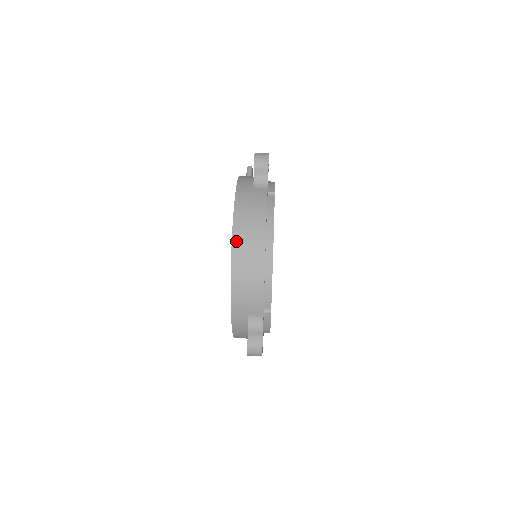
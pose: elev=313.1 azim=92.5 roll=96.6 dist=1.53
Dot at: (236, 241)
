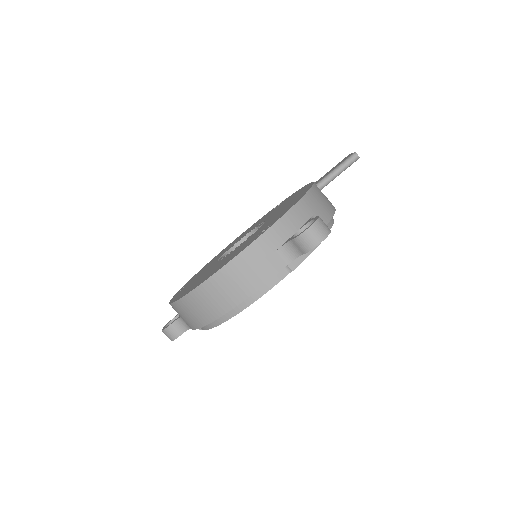
Dot at: (203, 288)
